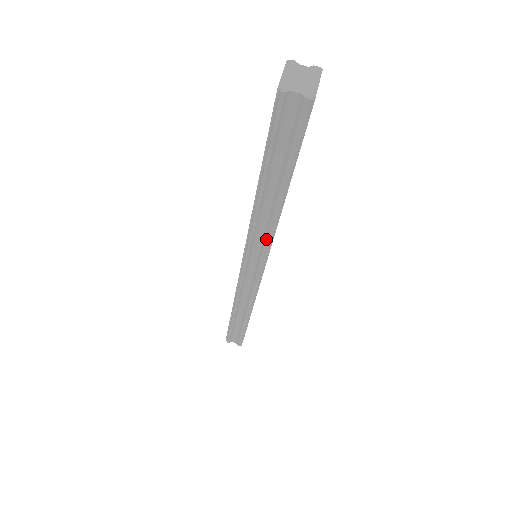
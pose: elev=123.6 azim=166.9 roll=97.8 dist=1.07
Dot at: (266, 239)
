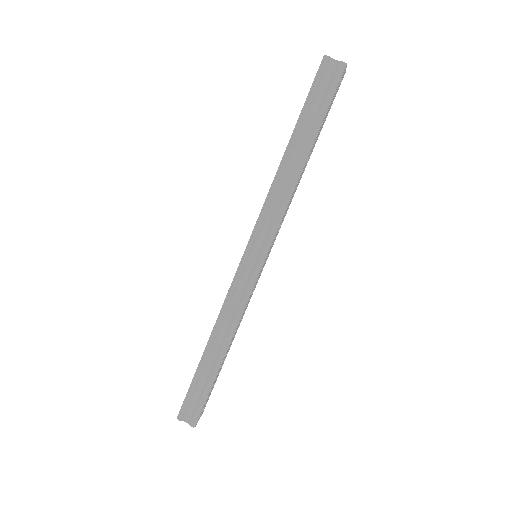
Dot at: (279, 210)
